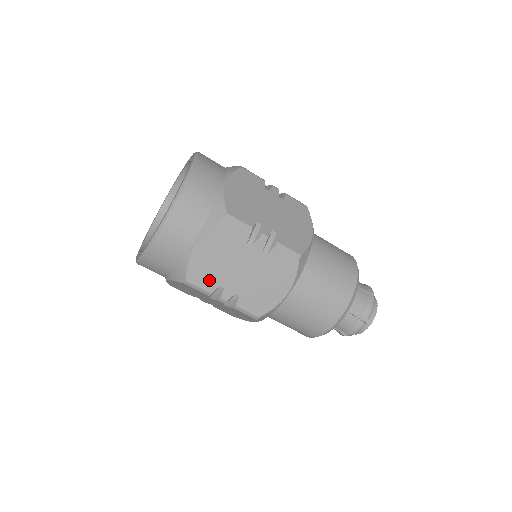
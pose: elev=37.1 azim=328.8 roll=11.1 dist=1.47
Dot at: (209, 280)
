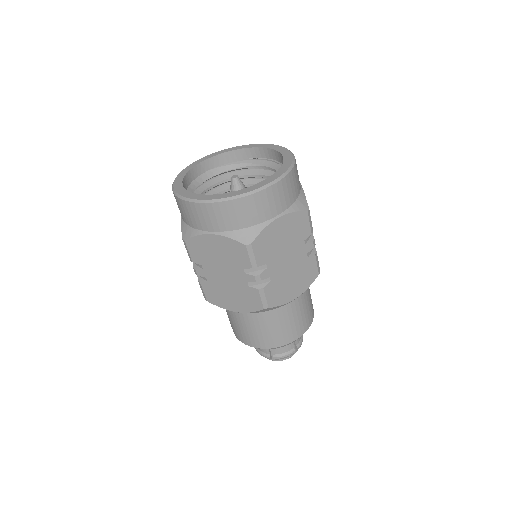
Dot at: (264, 254)
